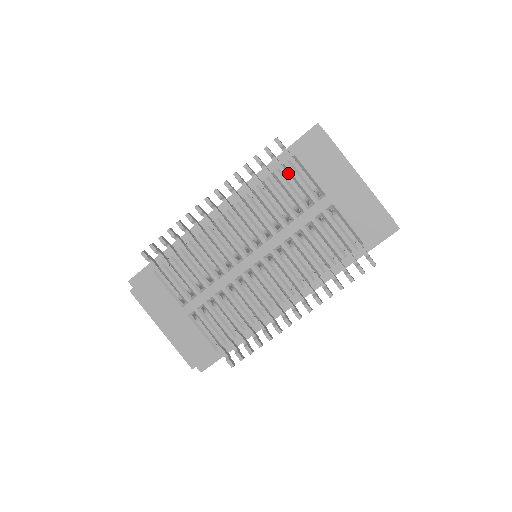
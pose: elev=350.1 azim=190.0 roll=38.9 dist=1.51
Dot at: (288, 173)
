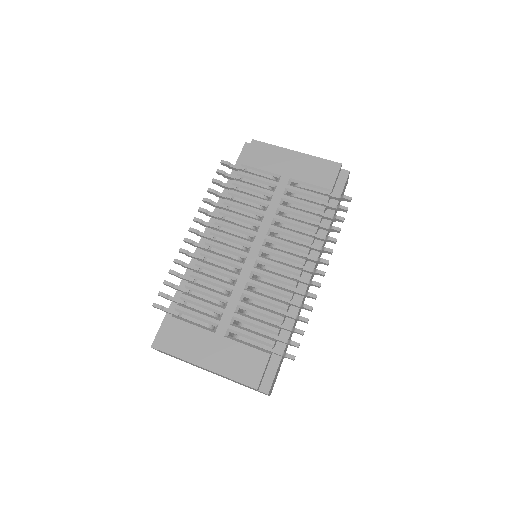
Dot at: (244, 178)
